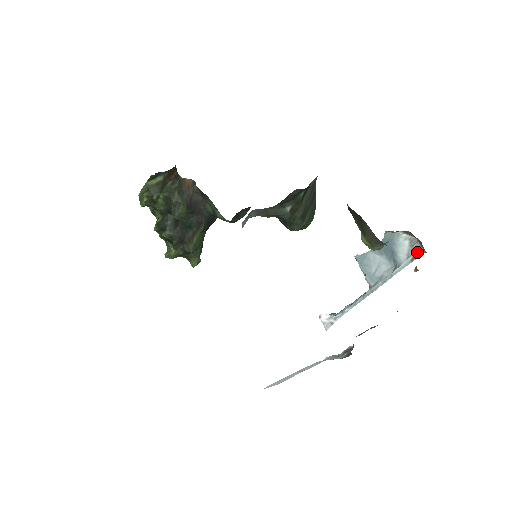
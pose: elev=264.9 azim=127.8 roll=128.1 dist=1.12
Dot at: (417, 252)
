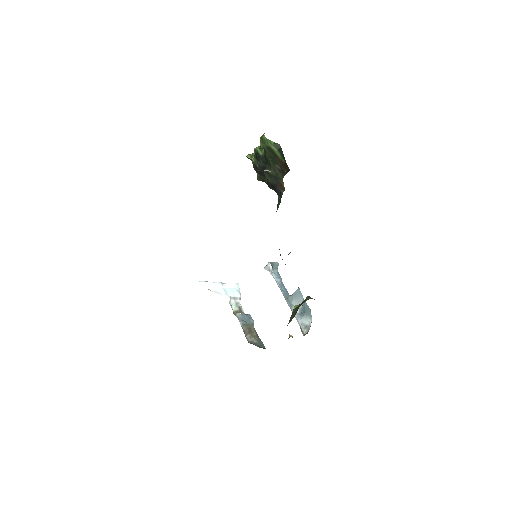
Dot at: (303, 331)
